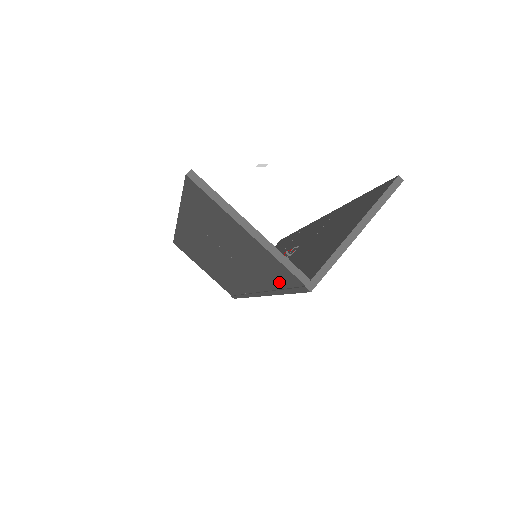
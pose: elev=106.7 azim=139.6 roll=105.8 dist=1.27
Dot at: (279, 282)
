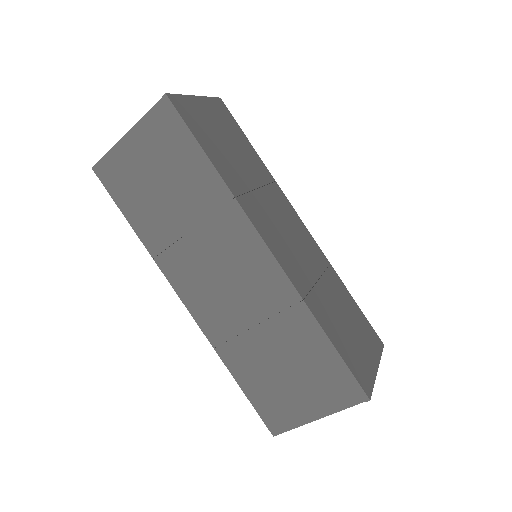
Dot at: (187, 149)
